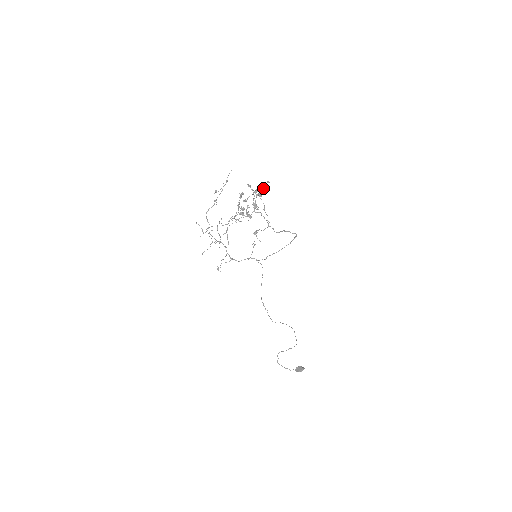
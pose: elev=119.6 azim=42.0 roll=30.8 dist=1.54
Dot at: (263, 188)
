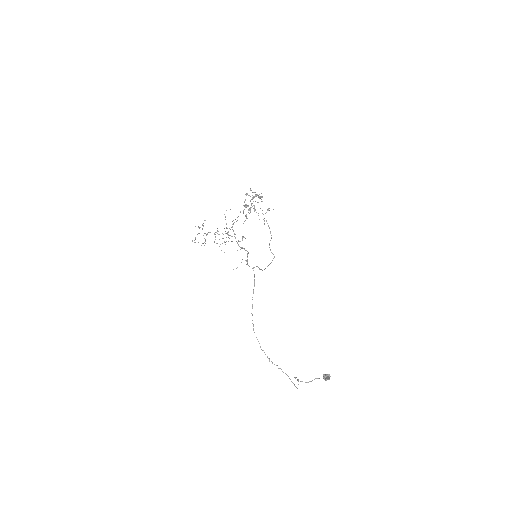
Dot at: (259, 194)
